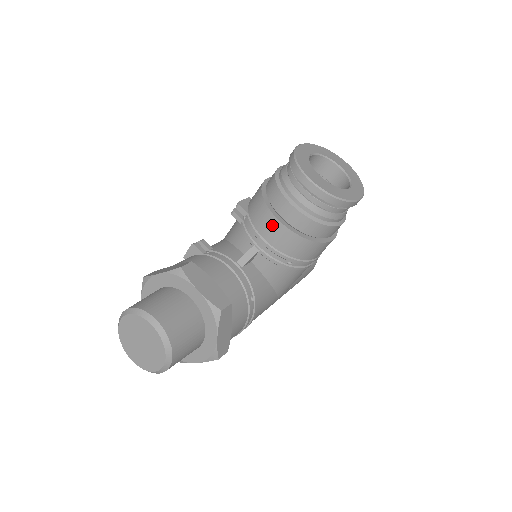
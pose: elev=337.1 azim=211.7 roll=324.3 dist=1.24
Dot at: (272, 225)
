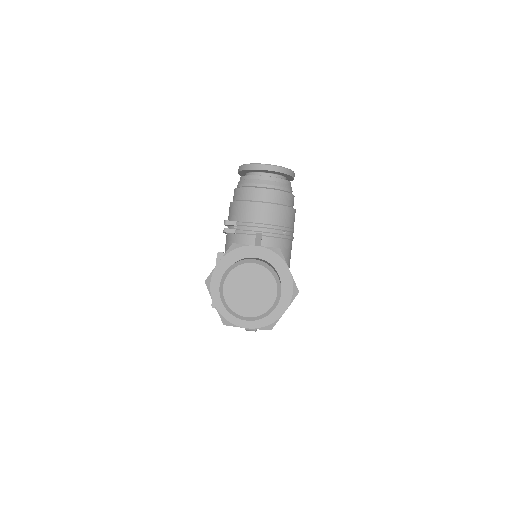
Dot at: (260, 209)
